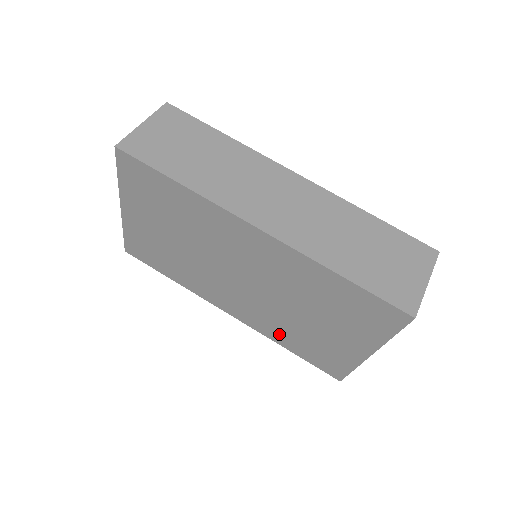
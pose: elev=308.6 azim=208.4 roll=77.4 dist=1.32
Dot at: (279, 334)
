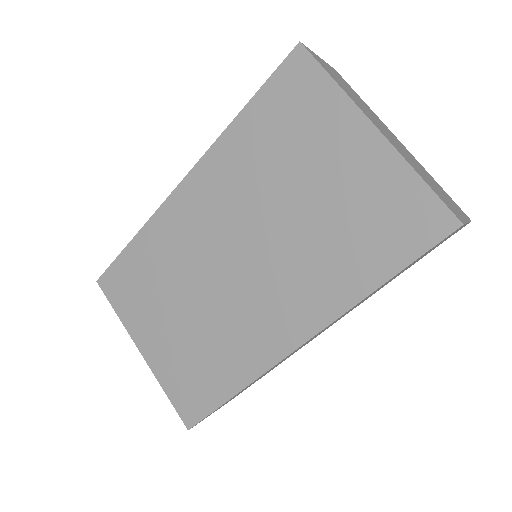
Dot at: (340, 277)
